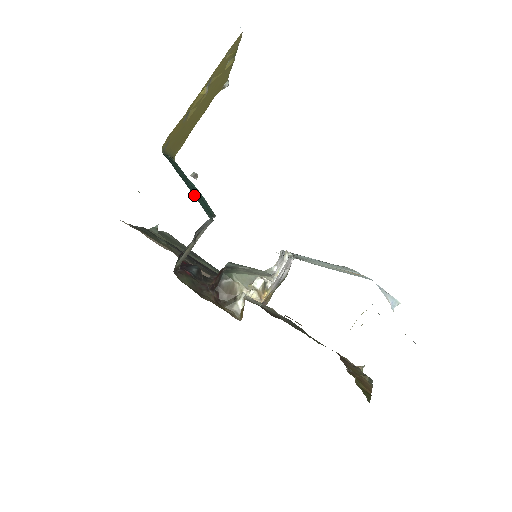
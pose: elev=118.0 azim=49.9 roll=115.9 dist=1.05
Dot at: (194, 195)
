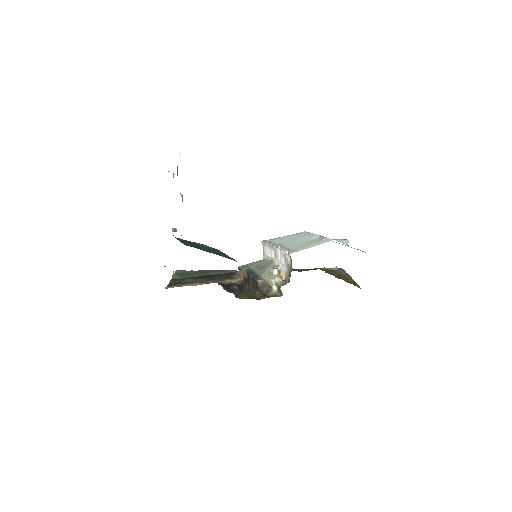
Dot at: (219, 255)
